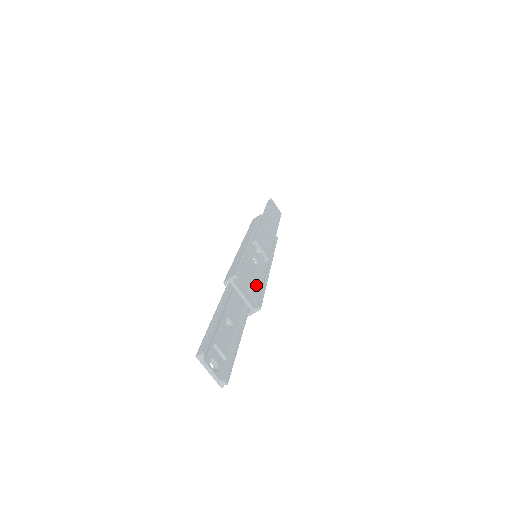
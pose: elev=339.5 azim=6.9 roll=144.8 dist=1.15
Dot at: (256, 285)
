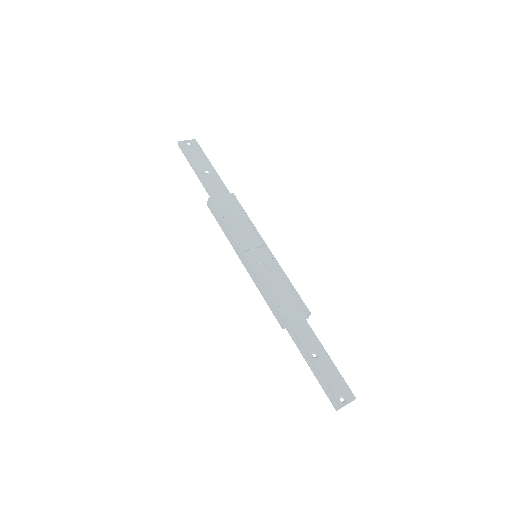
Dot at: (286, 290)
